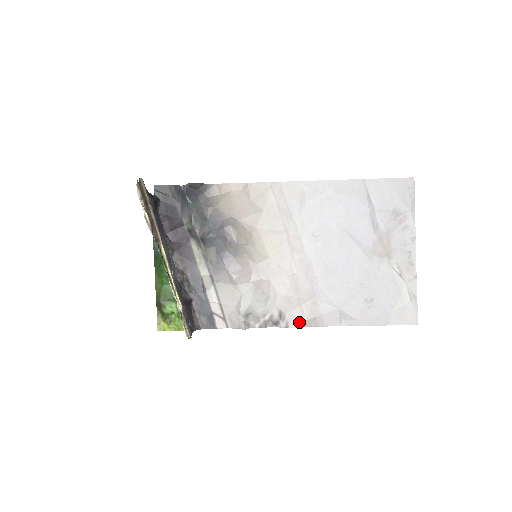
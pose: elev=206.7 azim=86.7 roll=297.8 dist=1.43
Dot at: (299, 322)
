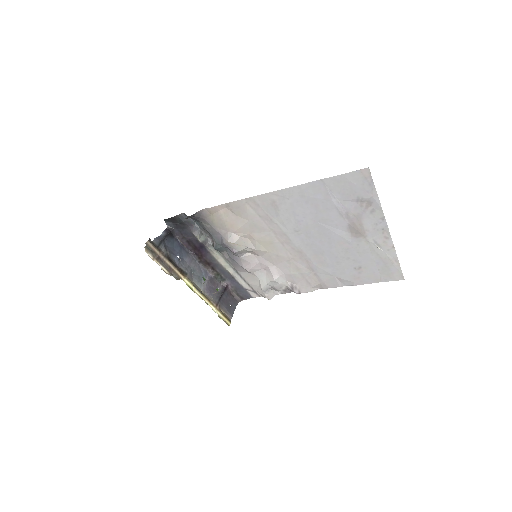
Dot at: (308, 289)
